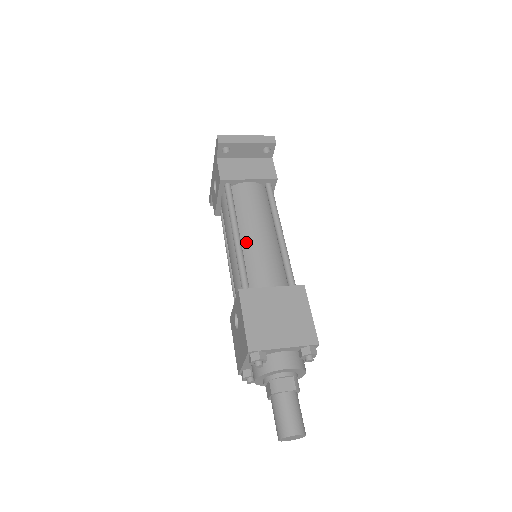
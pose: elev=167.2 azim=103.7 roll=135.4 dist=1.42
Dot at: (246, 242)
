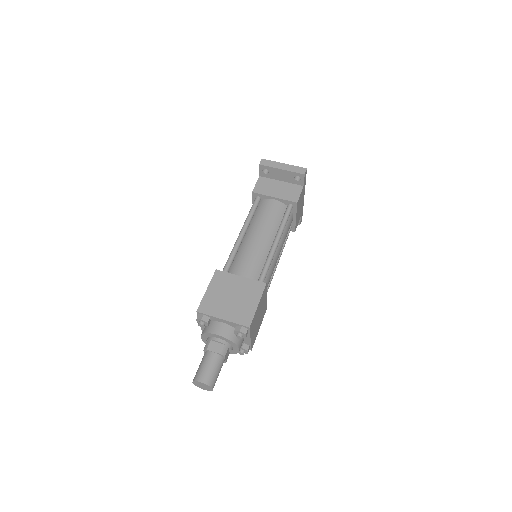
Dot at: (246, 241)
